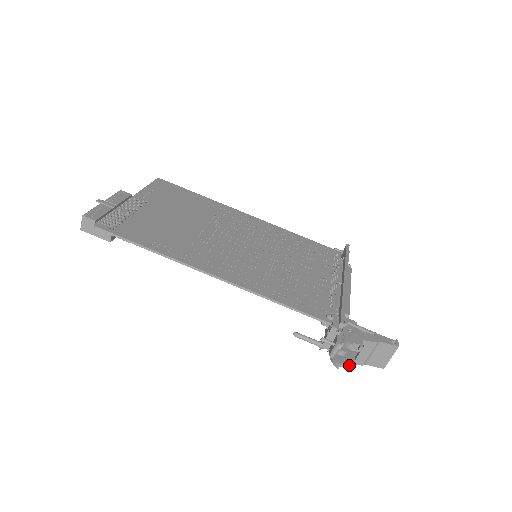
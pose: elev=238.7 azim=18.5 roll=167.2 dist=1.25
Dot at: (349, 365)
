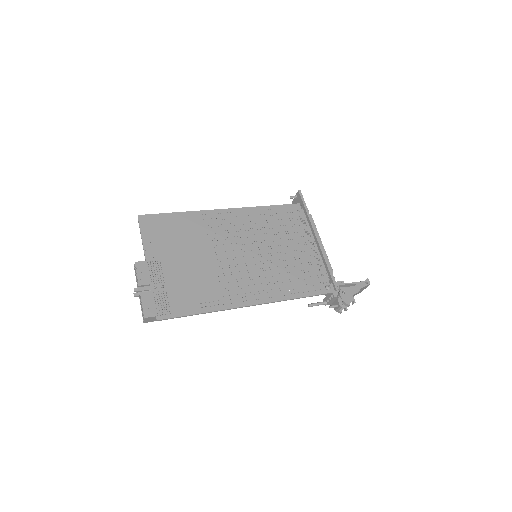
Dot at: (346, 309)
